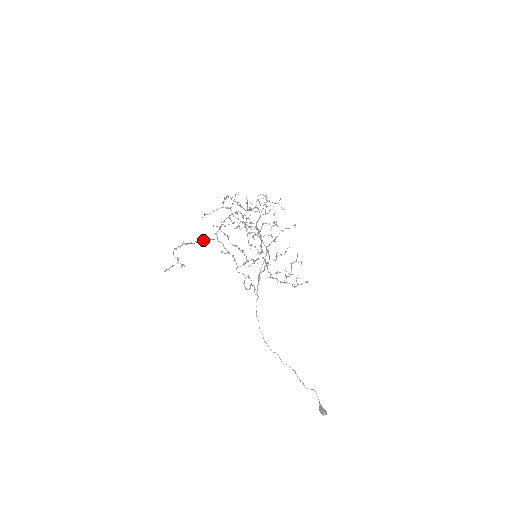
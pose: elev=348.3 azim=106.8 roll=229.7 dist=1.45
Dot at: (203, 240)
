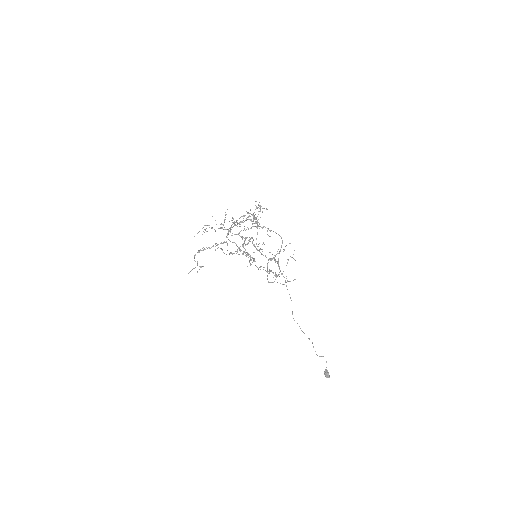
Dot at: (217, 244)
